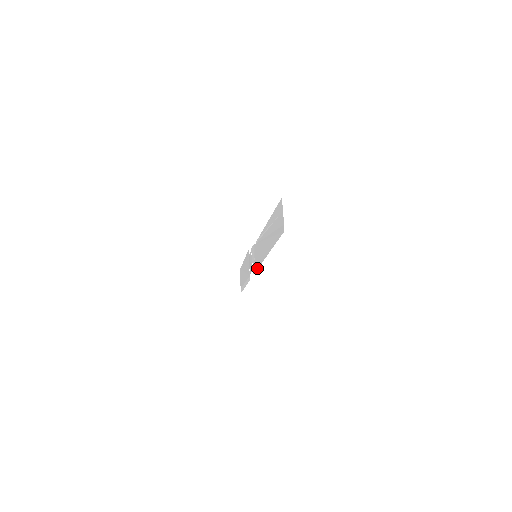
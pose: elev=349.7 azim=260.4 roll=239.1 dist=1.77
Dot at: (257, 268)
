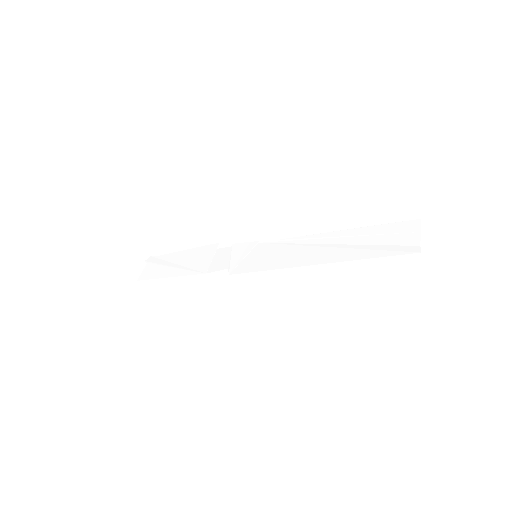
Dot at: (256, 270)
